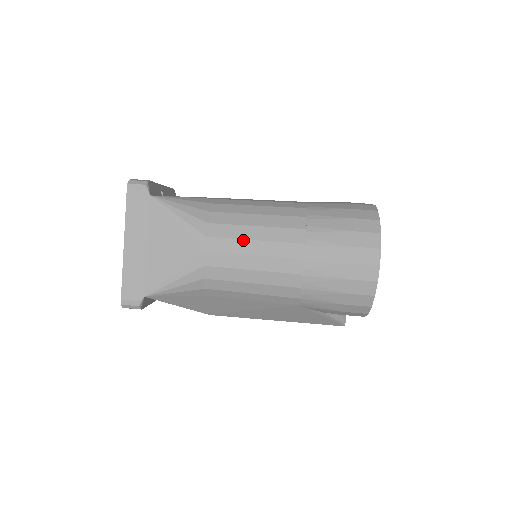
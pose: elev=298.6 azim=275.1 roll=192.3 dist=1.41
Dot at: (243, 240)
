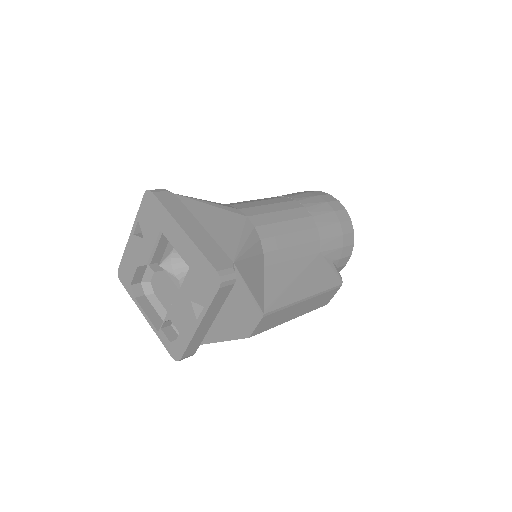
Dot at: (262, 206)
